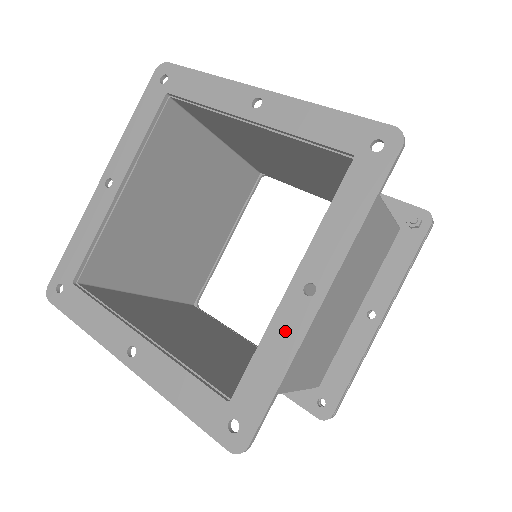
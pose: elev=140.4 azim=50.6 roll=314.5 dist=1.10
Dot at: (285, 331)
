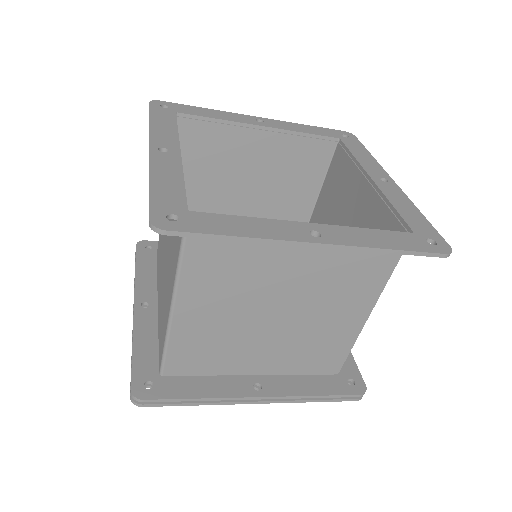
Dot at: (396, 196)
